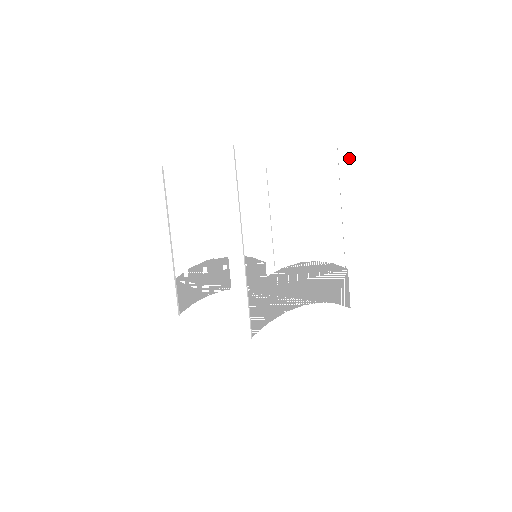
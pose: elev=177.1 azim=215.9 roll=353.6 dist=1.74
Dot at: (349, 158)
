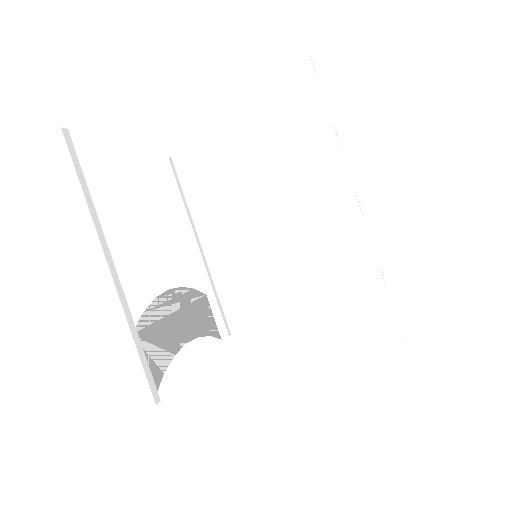
Dot at: (328, 108)
